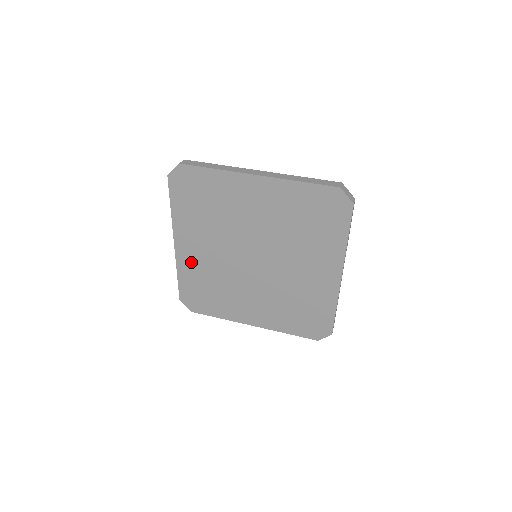
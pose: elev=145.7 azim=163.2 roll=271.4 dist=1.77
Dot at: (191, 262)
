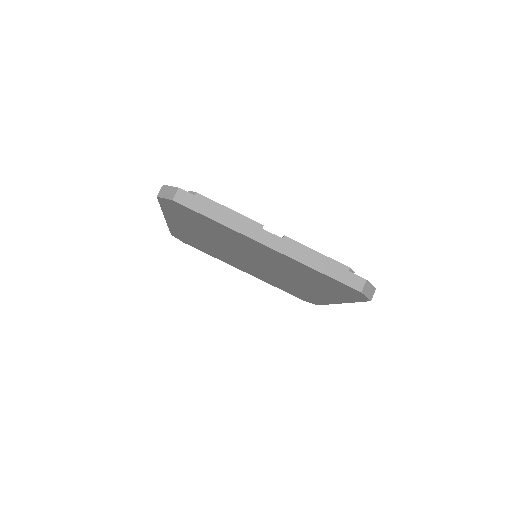
Dot at: (184, 232)
